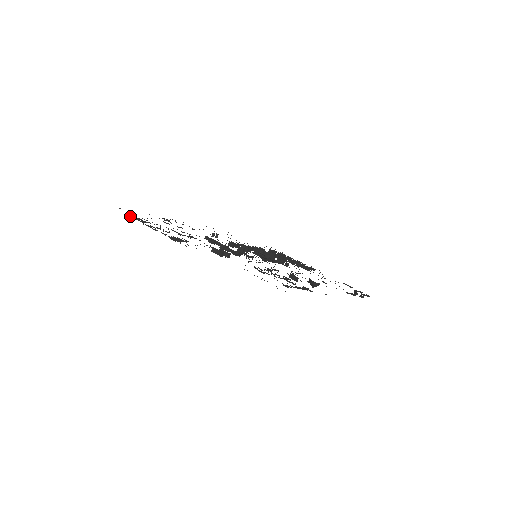
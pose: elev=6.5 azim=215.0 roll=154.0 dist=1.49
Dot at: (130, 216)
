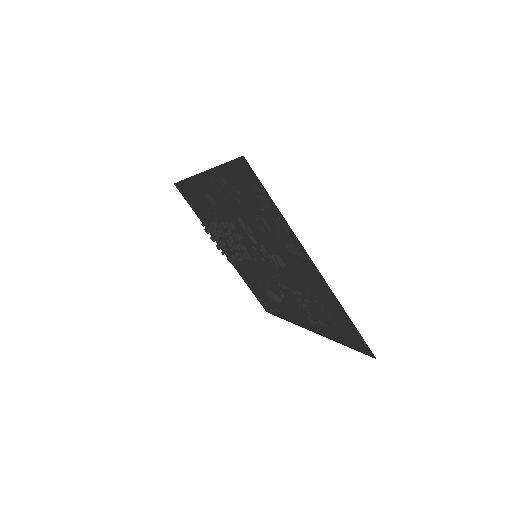
Dot at: (263, 193)
